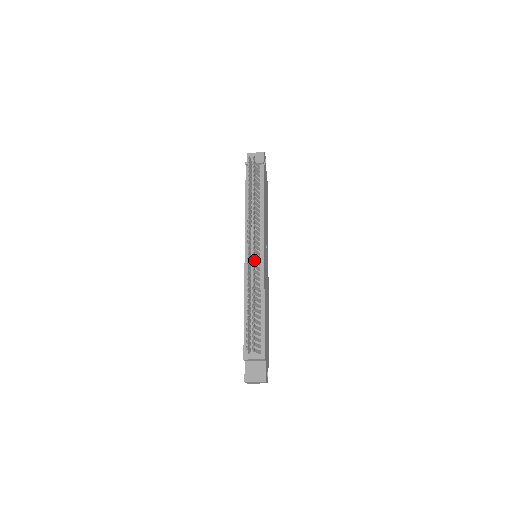
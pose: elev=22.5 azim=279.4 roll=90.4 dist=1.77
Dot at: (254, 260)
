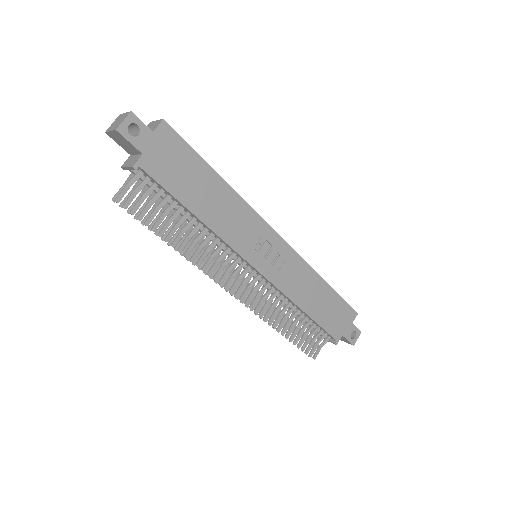
Dot at: (252, 296)
